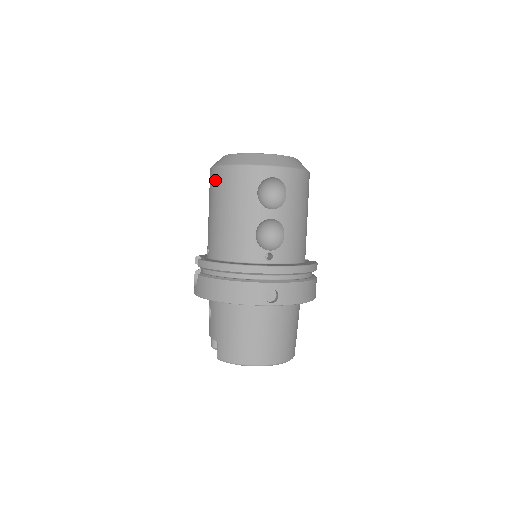
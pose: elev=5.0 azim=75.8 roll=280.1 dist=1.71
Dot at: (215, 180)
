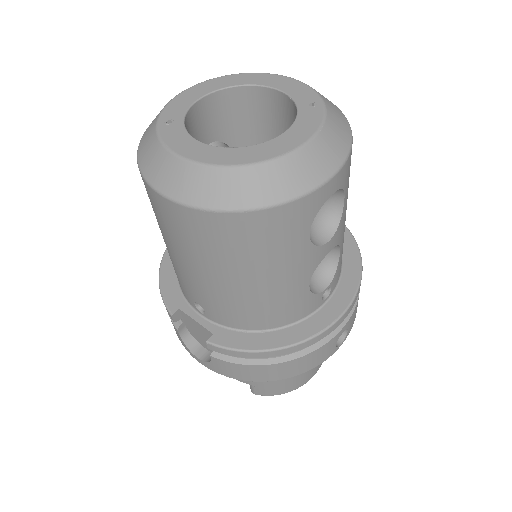
Dot at: (200, 231)
